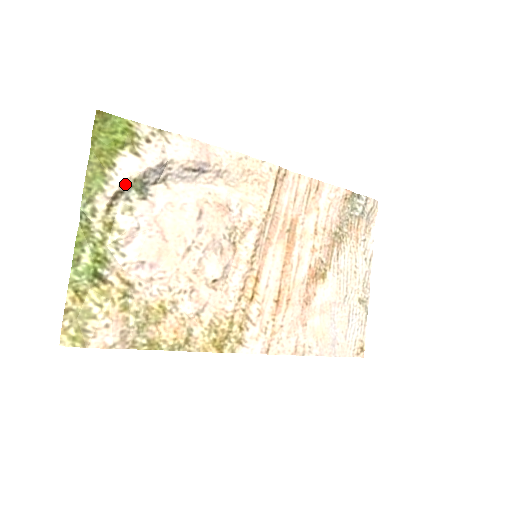
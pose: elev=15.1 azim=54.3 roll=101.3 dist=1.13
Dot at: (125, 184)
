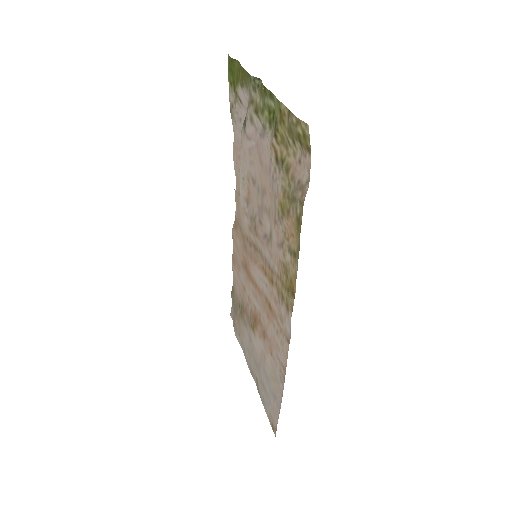
Dot at: (248, 104)
